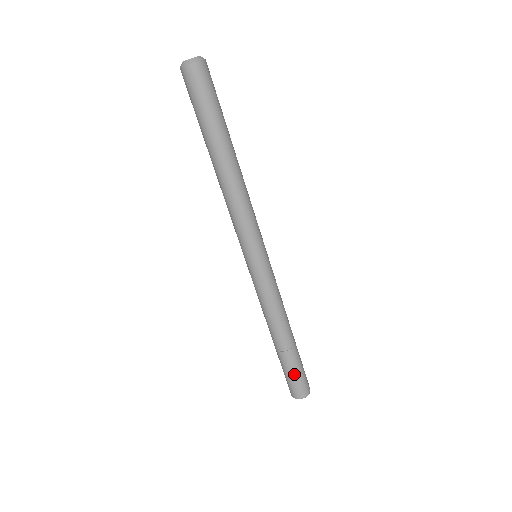
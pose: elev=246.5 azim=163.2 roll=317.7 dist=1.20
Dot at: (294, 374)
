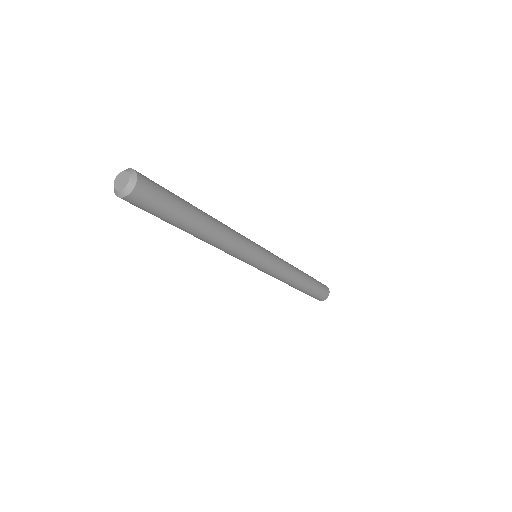
Dot at: occluded
